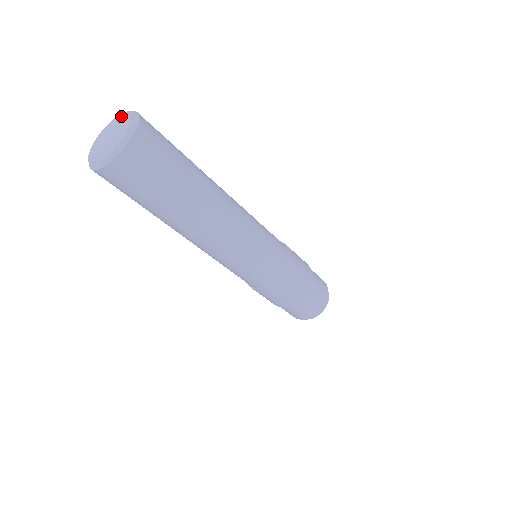
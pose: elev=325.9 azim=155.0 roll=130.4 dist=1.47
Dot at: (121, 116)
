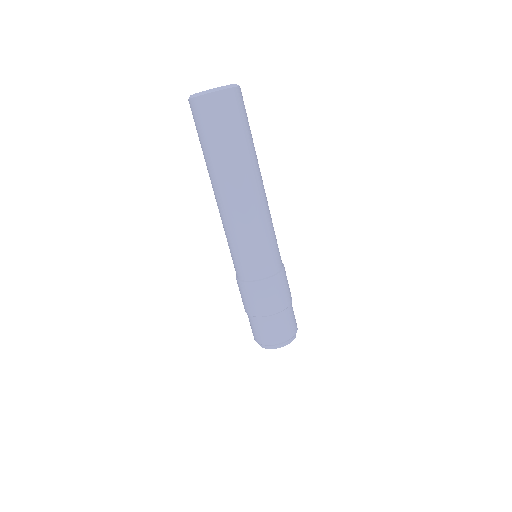
Dot at: occluded
